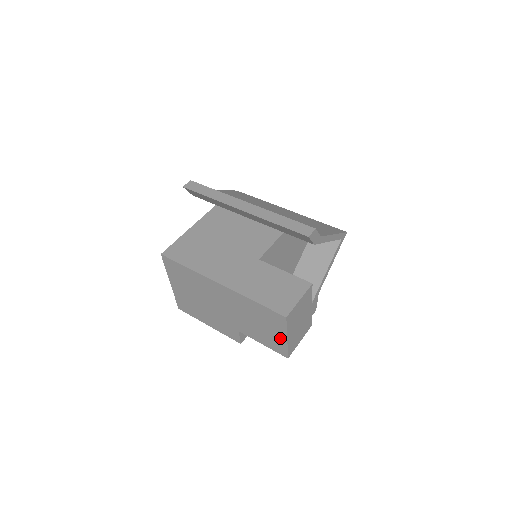
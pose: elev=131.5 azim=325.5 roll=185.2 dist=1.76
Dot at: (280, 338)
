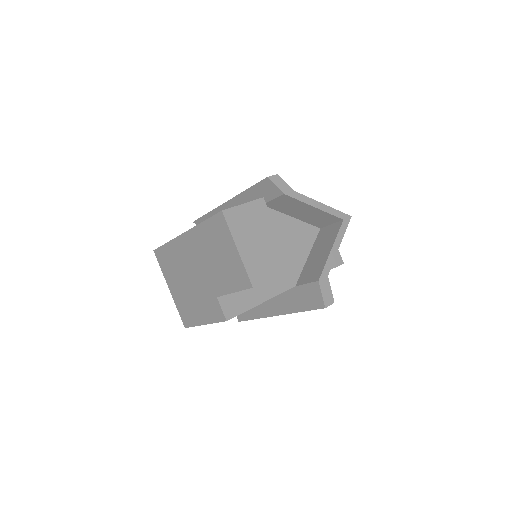
Dot at: (234, 256)
